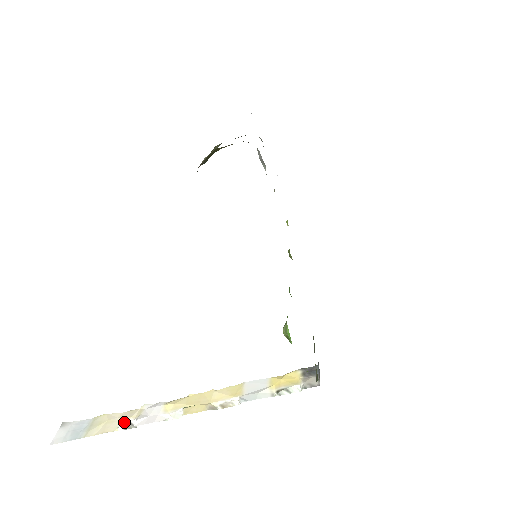
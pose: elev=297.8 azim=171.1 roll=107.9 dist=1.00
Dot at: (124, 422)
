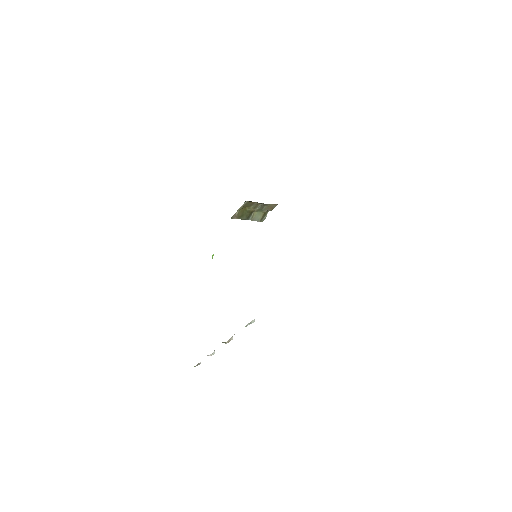
Dot at: (198, 364)
